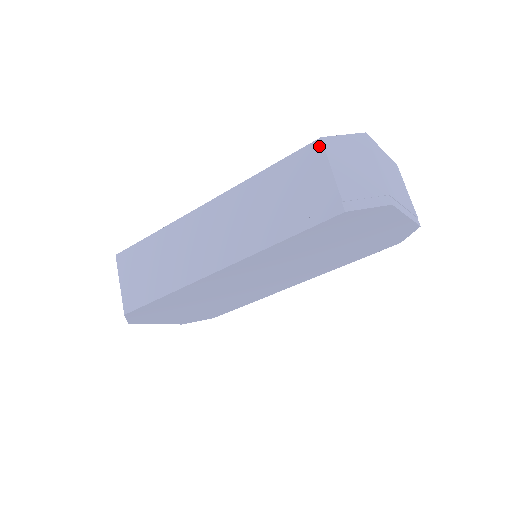
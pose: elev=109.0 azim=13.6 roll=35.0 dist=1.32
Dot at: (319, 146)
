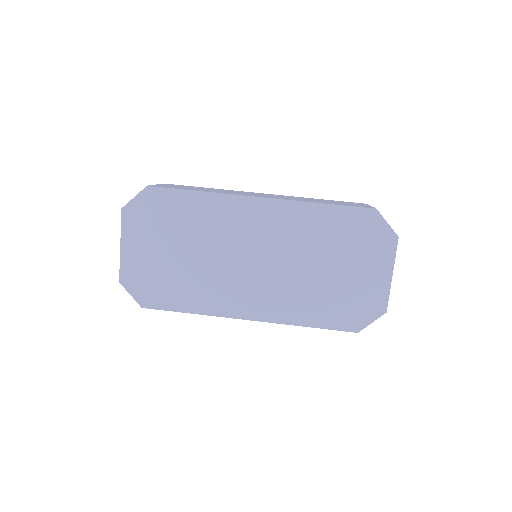
Dot at: occluded
